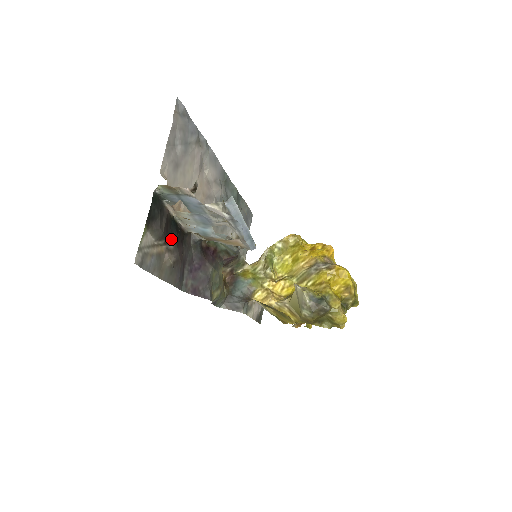
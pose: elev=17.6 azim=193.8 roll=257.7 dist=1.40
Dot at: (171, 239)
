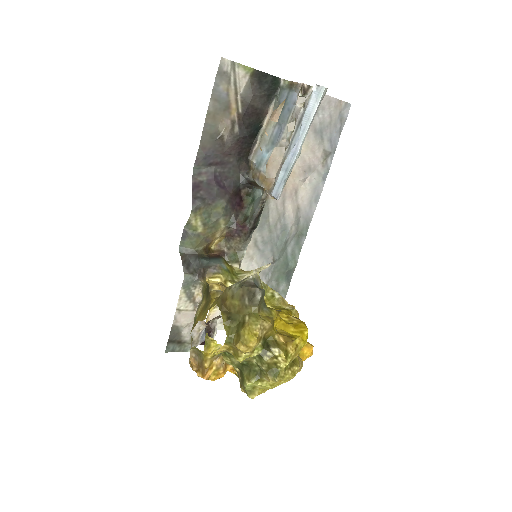
Dot at: (243, 125)
